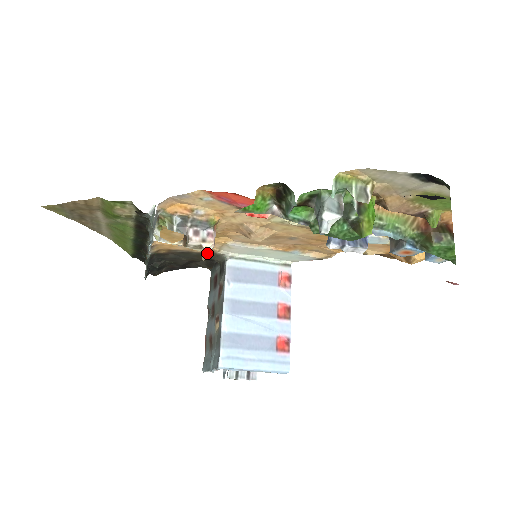
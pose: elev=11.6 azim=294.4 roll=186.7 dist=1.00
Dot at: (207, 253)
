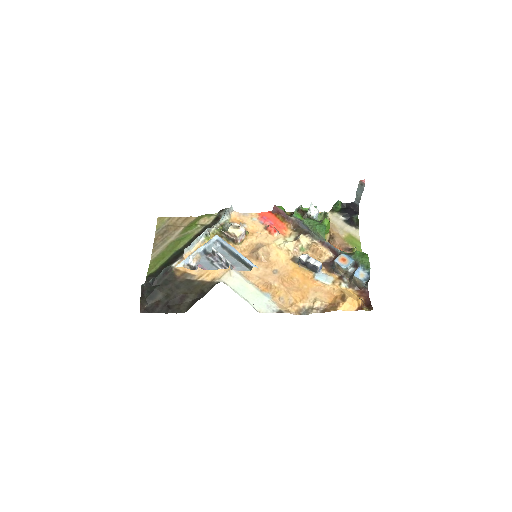
Dot at: (241, 227)
